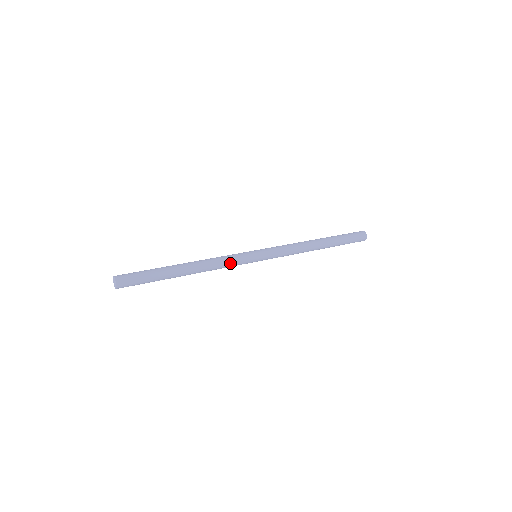
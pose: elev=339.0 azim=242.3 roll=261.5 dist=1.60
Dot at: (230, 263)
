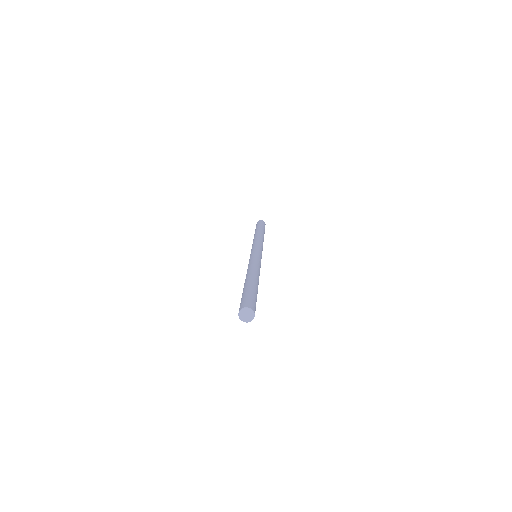
Dot at: (260, 267)
